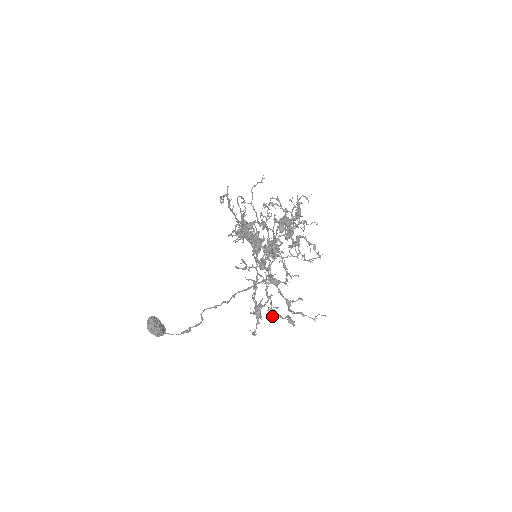
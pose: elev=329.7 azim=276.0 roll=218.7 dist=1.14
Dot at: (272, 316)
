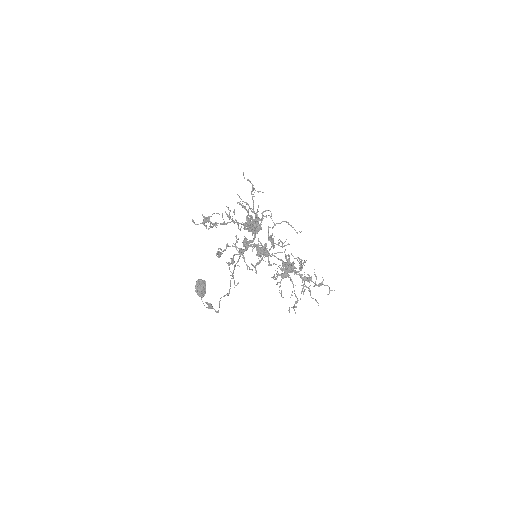
Dot at: occluded
